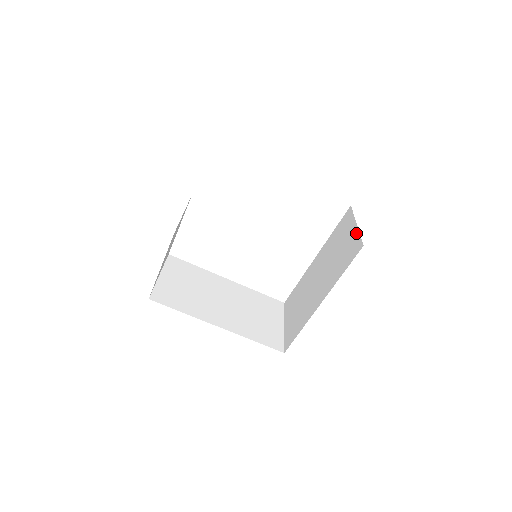
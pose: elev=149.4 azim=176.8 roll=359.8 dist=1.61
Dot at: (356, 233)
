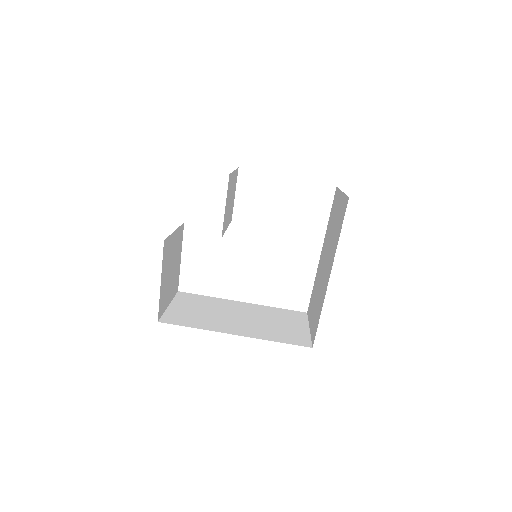
Dot at: (343, 197)
